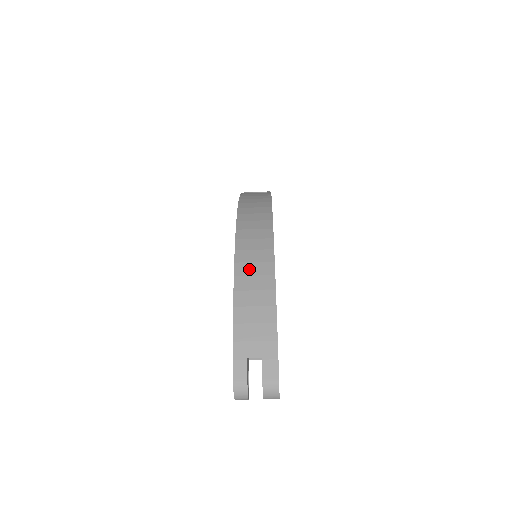
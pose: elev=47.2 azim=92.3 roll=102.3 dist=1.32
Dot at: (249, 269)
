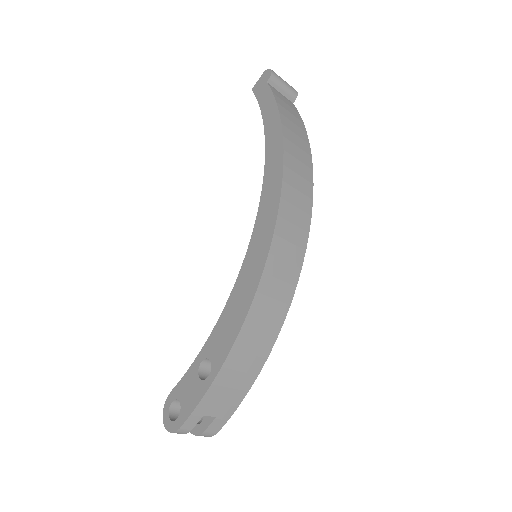
Dot at: (258, 326)
